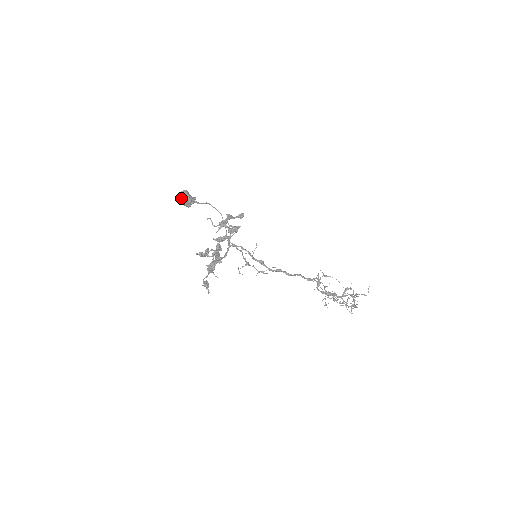
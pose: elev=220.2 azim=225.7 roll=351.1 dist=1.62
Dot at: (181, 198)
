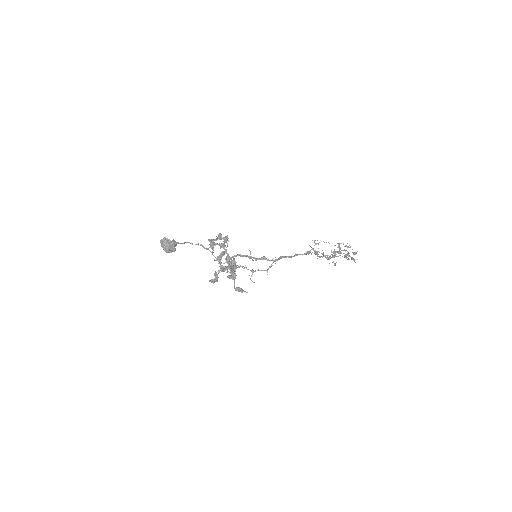
Dot at: (164, 245)
